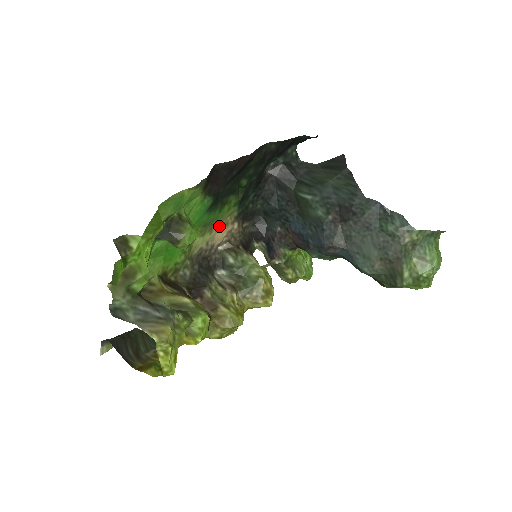
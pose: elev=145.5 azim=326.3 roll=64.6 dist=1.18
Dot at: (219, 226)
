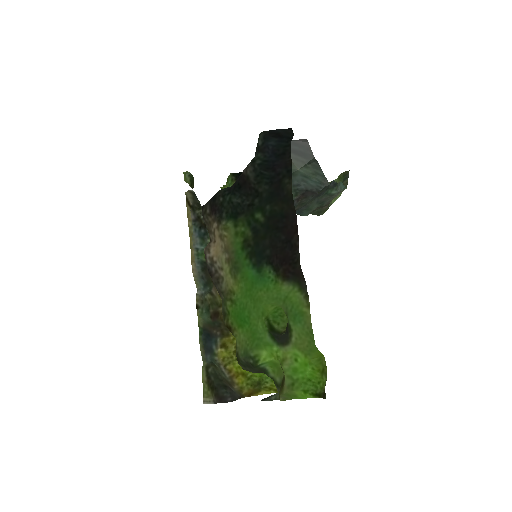
Dot at: (223, 247)
